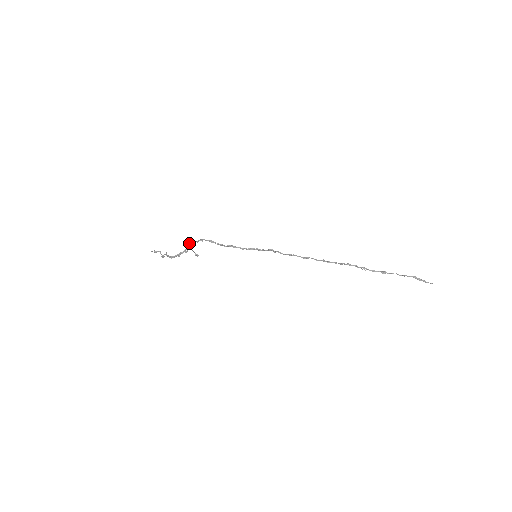
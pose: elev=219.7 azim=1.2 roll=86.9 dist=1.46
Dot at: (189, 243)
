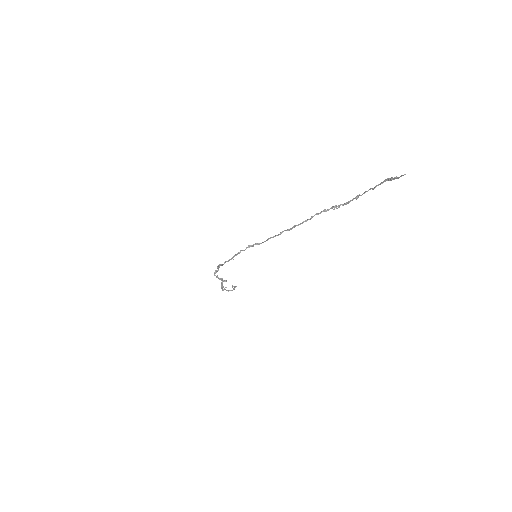
Dot at: (214, 275)
